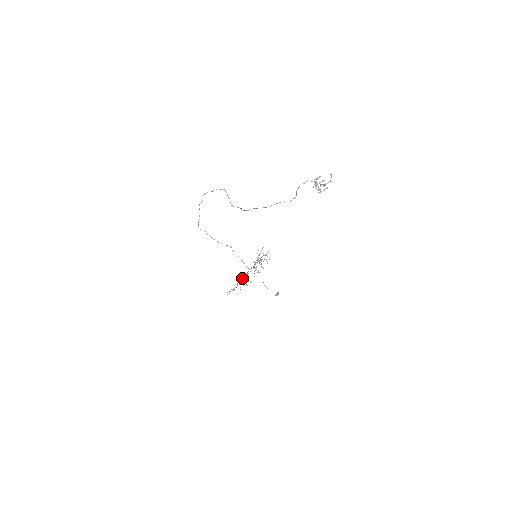
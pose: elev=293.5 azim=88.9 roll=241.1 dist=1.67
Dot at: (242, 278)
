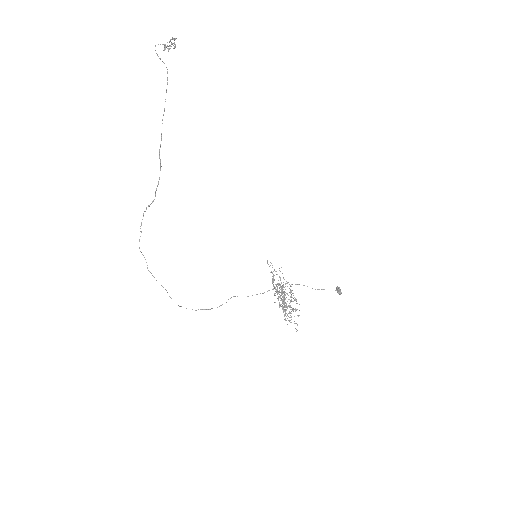
Dot at: occluded
